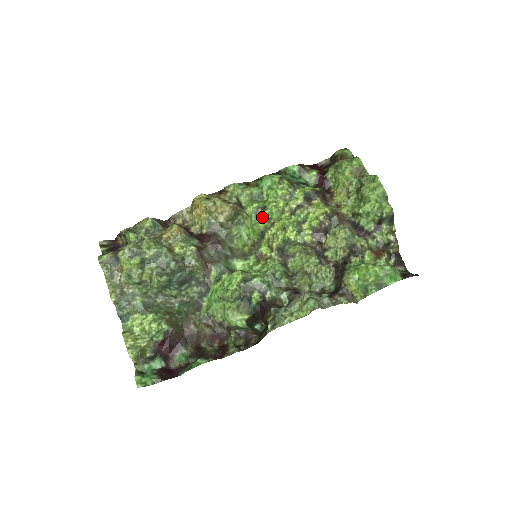
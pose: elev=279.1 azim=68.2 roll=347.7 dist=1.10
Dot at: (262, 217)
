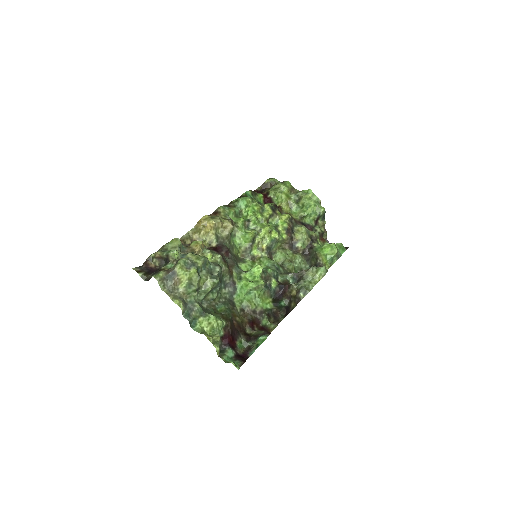
Dot at: (248, 228)
